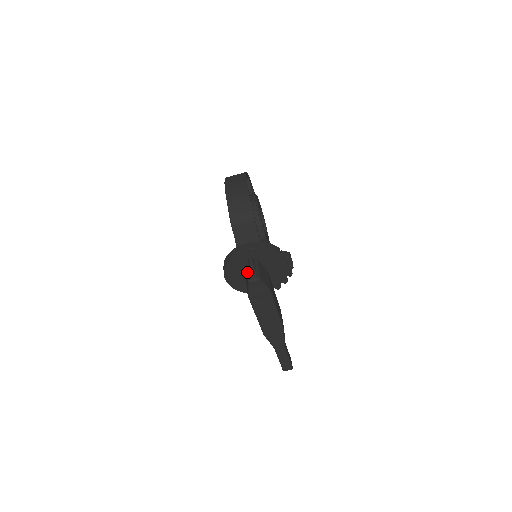
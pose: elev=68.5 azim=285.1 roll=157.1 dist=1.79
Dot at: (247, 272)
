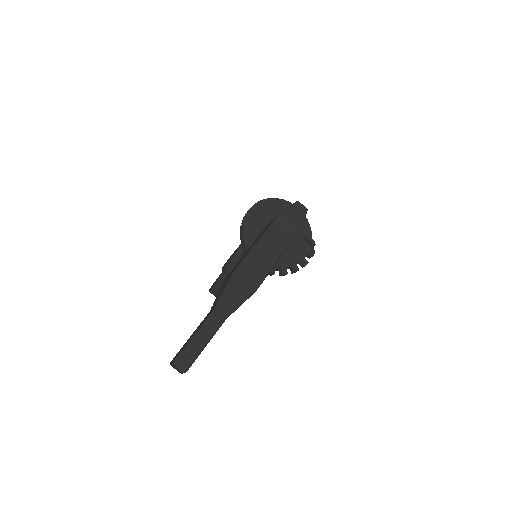
Dot at: occluded
